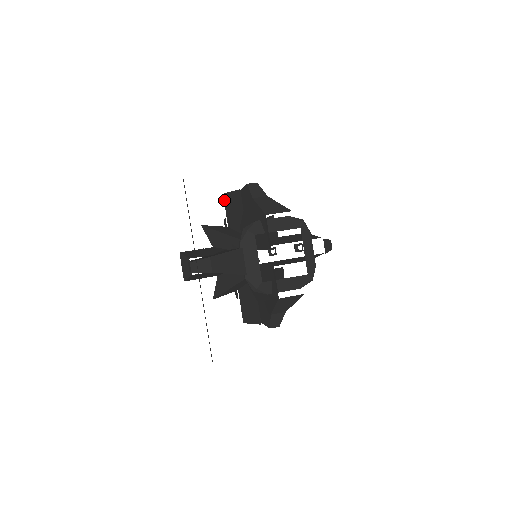
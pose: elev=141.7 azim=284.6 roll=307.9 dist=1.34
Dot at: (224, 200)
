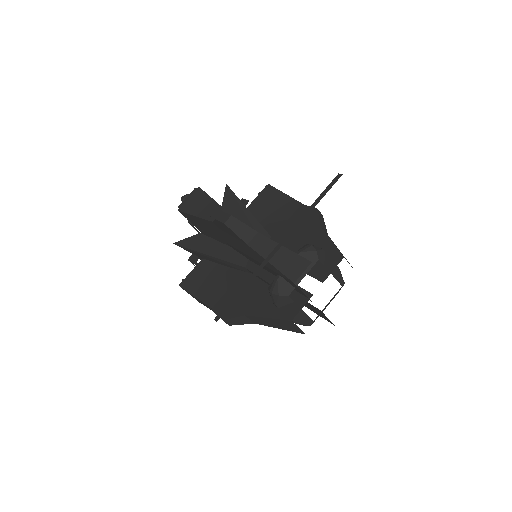
Dot at: (184, 216)
